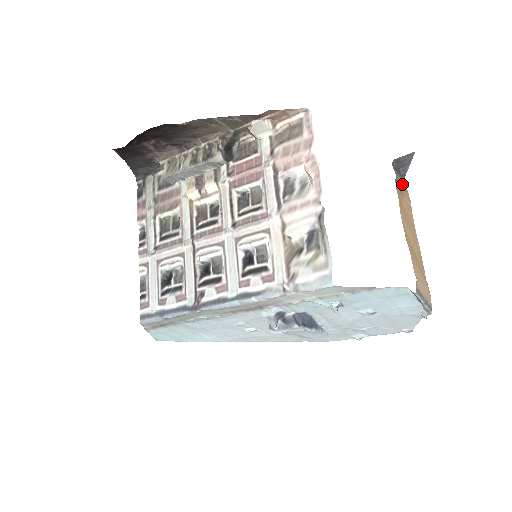
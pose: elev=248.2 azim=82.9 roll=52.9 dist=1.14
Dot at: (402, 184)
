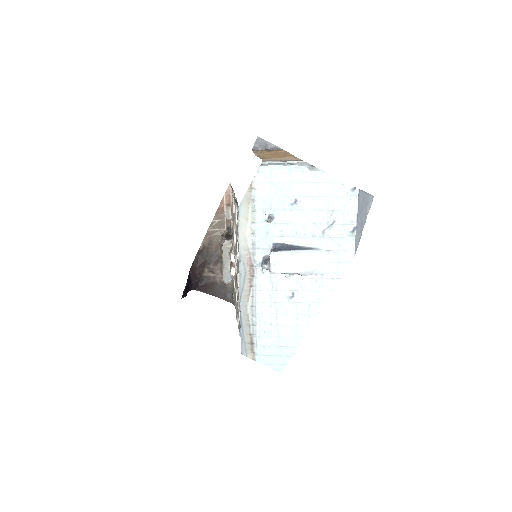
Dot at: (272, 151)
